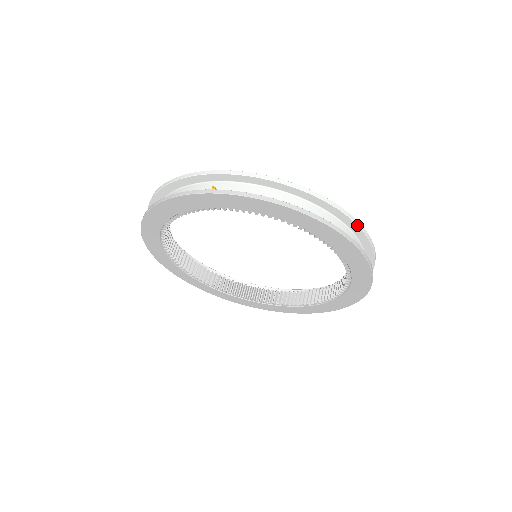
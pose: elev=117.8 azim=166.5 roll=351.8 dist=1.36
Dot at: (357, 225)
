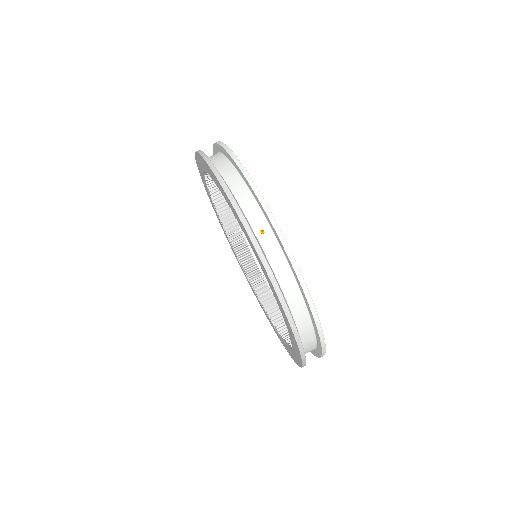
Dot at: (322, 350)
